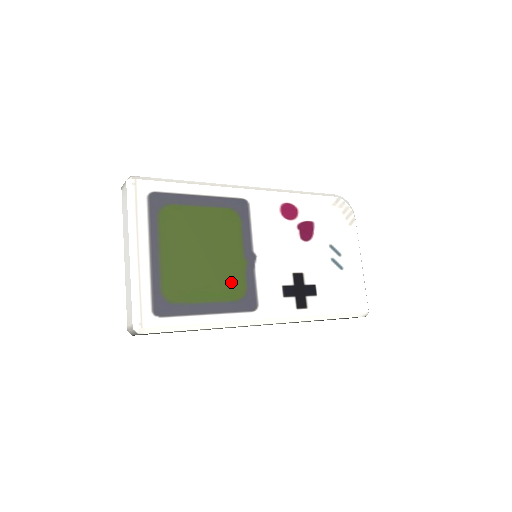
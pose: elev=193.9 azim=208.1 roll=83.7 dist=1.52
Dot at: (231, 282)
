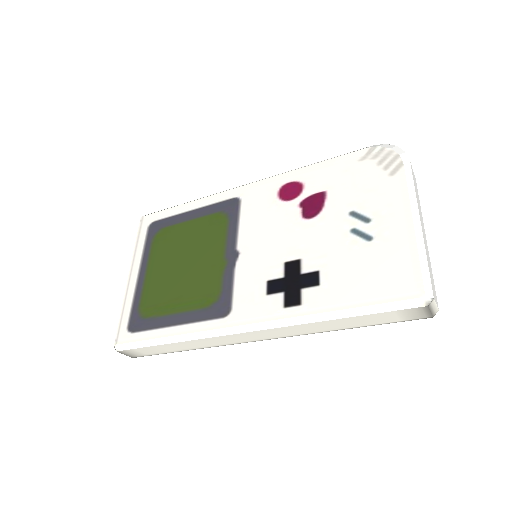
Dot at: (205, 288)
